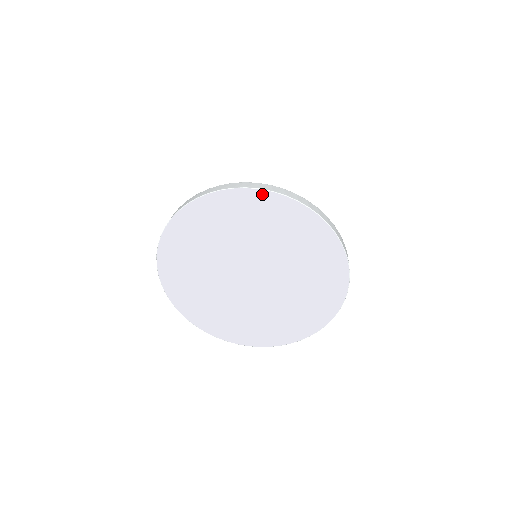
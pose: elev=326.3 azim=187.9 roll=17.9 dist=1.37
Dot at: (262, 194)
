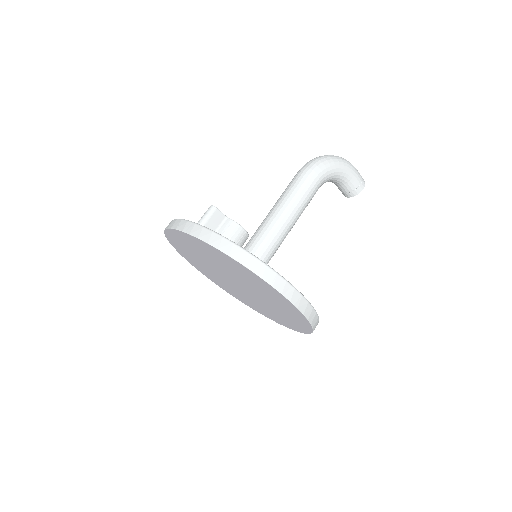
Dot at: (202, 242)
